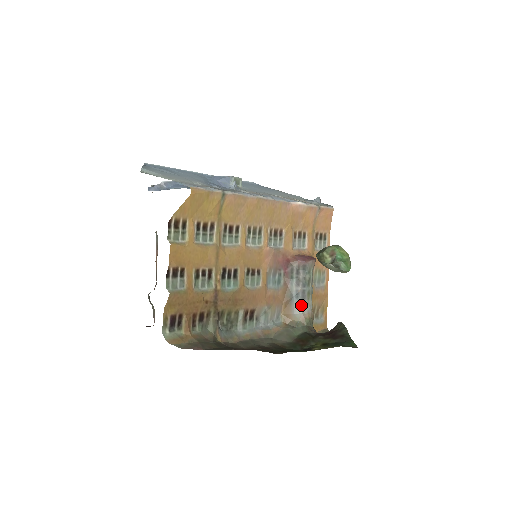
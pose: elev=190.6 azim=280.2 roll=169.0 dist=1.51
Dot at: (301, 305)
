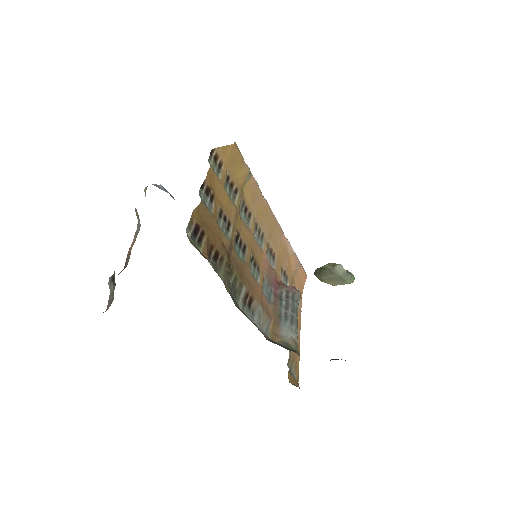
Dot at: (290, 329)
